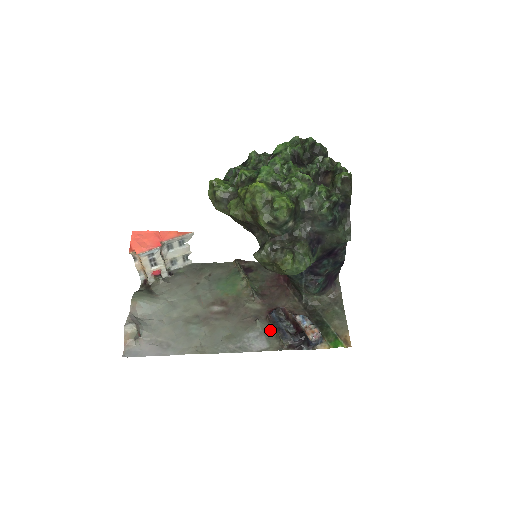
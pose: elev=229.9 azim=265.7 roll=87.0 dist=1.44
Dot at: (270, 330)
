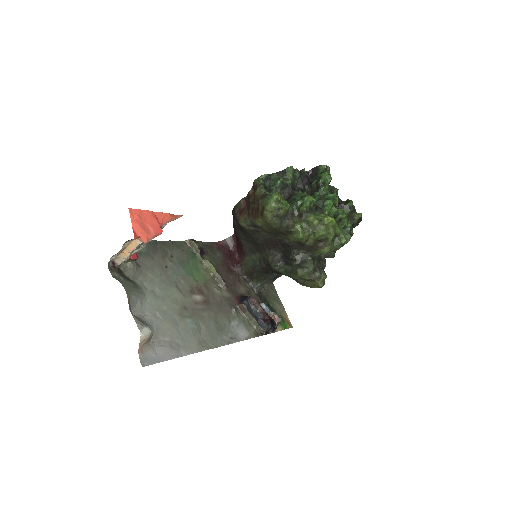
Dot at: (244, 318)
